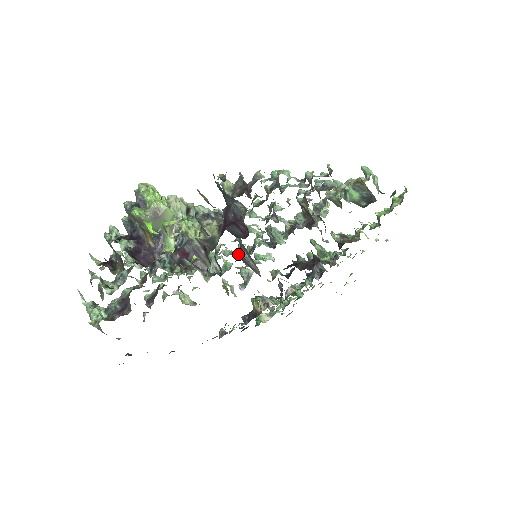
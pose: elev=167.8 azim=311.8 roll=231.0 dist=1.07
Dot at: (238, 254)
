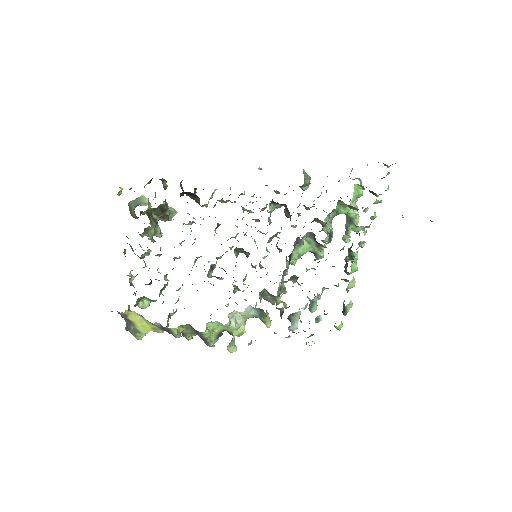
Dot at: occluded
